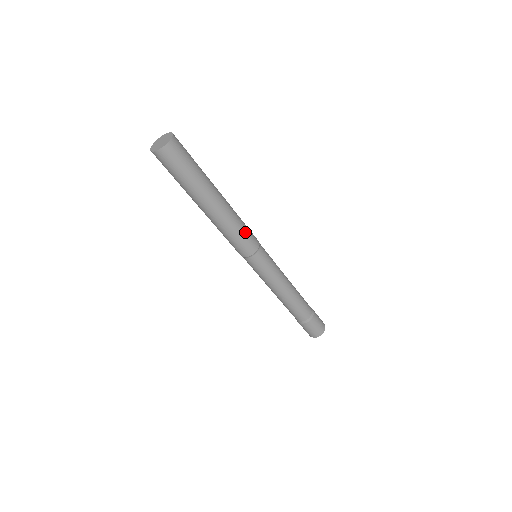
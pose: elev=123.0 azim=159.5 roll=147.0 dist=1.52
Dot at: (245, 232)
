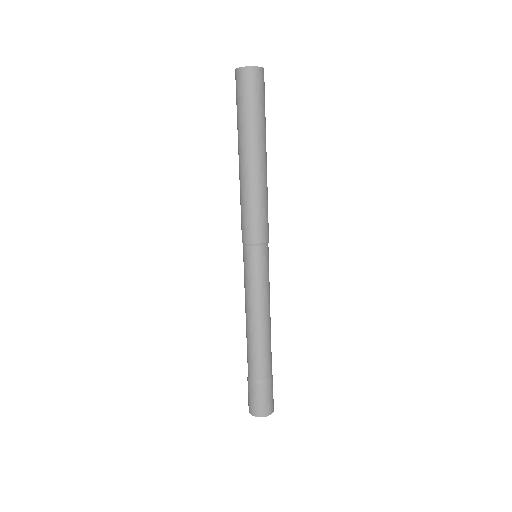
Dot at: (263, 213)
